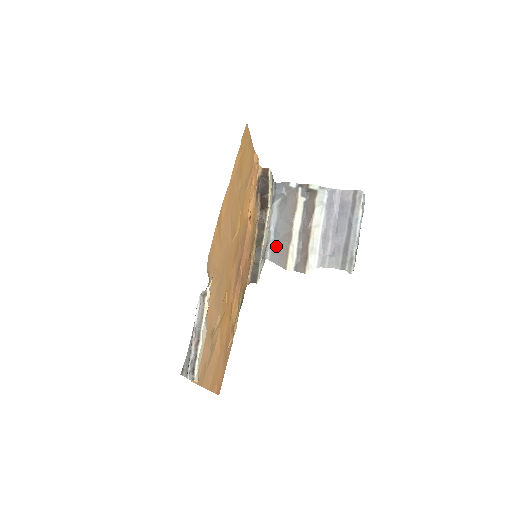
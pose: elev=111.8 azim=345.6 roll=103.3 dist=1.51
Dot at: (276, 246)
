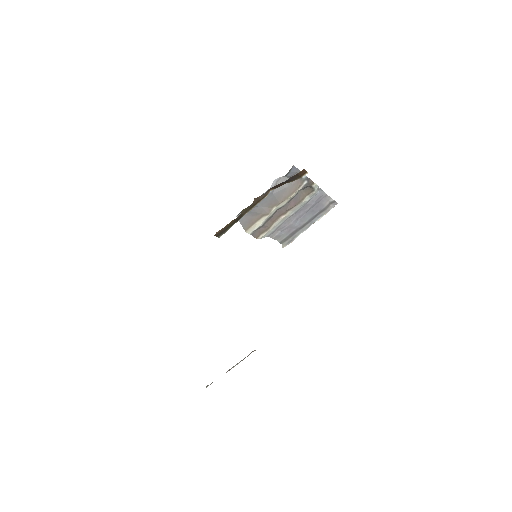
Dot at: (252, 212)
